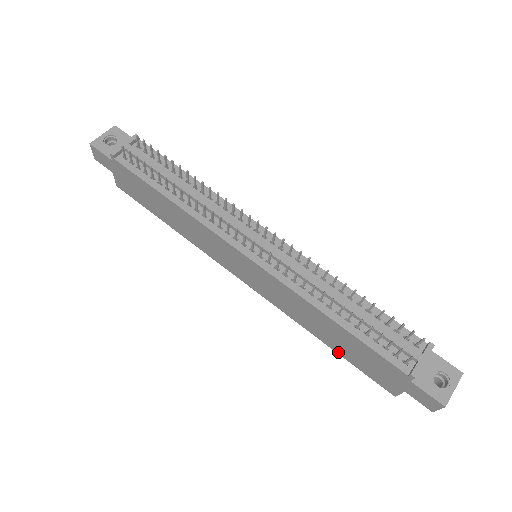
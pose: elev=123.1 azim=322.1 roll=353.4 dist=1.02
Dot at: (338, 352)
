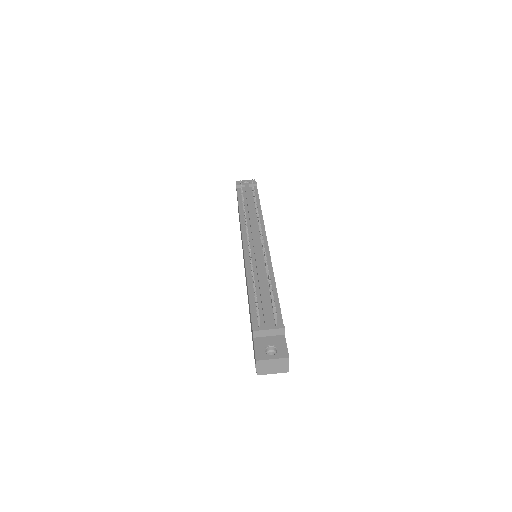
Dot at: occluded
